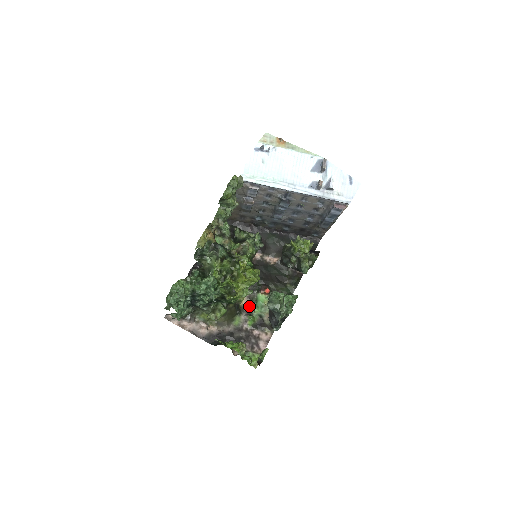
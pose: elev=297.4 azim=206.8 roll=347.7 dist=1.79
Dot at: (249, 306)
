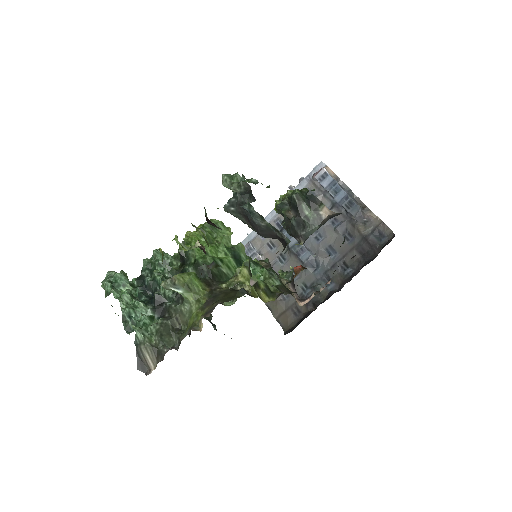
Dot at: occluded
